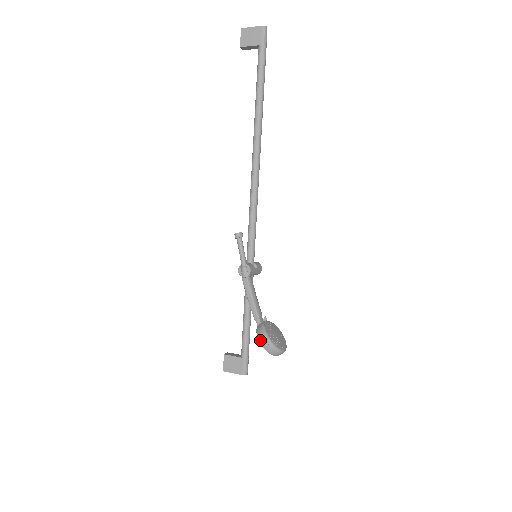
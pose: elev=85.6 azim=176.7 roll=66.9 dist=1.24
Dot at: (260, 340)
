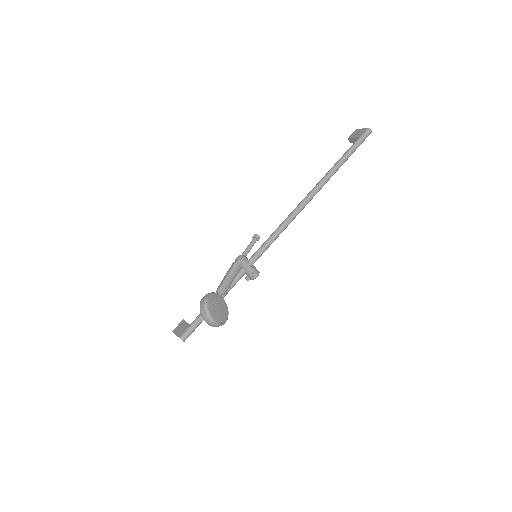
Dot at: (203, 297)
